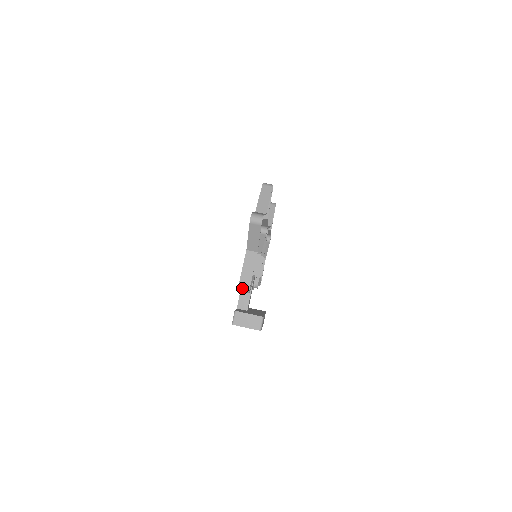
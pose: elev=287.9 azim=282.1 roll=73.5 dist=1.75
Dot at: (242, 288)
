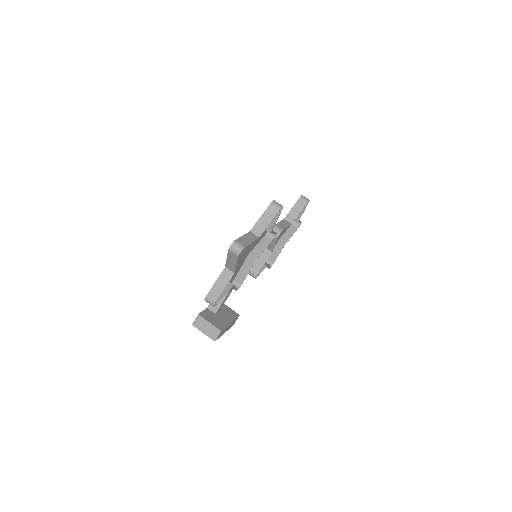
Dot at: (208, 300)
